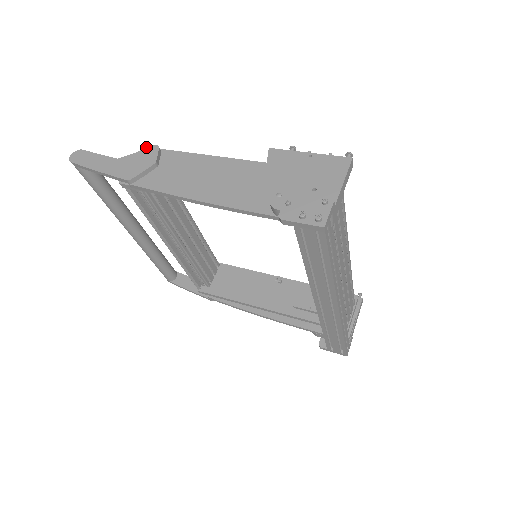
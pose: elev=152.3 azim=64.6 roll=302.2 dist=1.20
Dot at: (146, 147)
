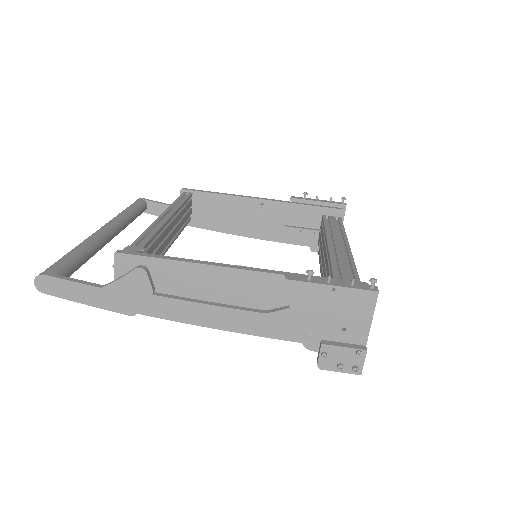
Dot at: (120, 254)
